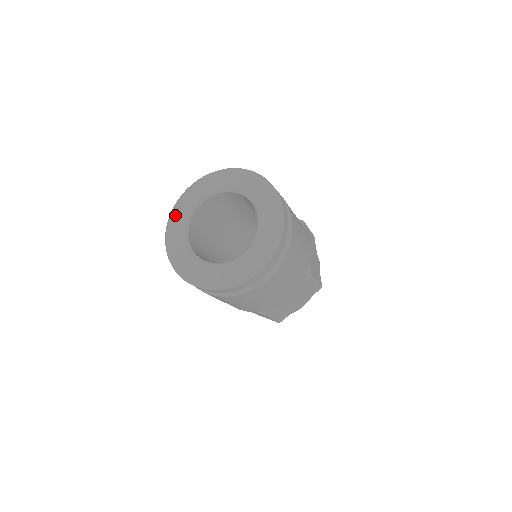
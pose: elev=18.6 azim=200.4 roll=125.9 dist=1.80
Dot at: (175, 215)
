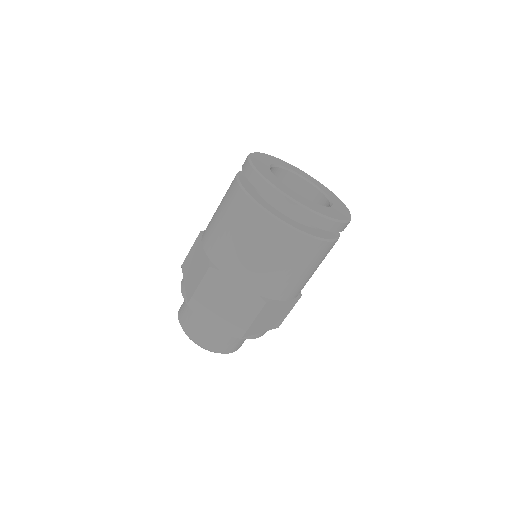
Dot at: (284, 162)
